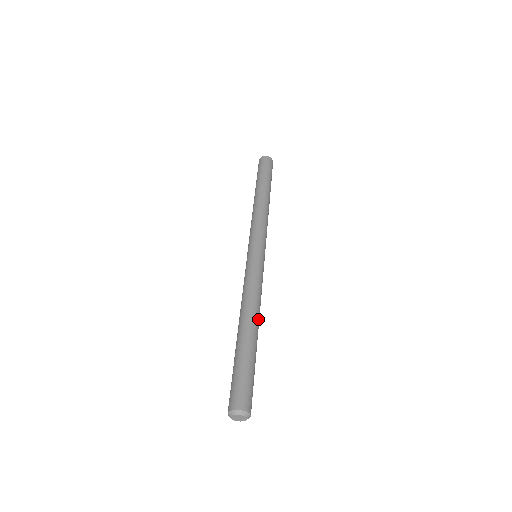
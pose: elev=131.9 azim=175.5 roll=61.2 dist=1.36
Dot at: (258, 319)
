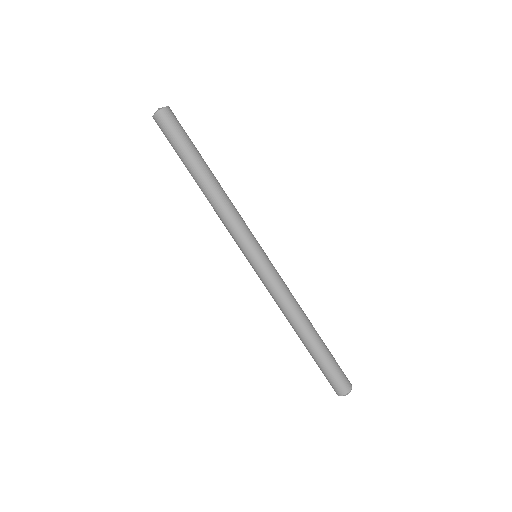
Dot at: (306, 318)
